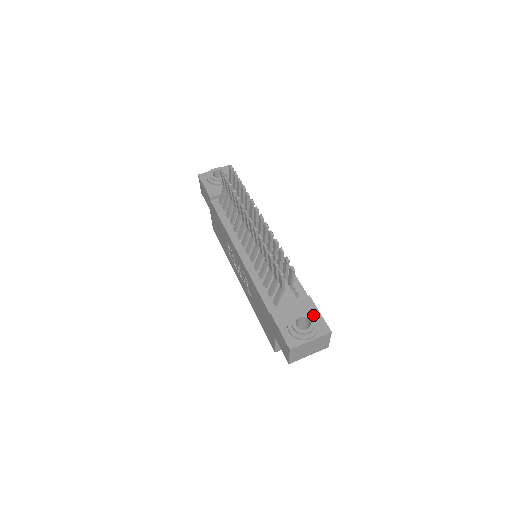
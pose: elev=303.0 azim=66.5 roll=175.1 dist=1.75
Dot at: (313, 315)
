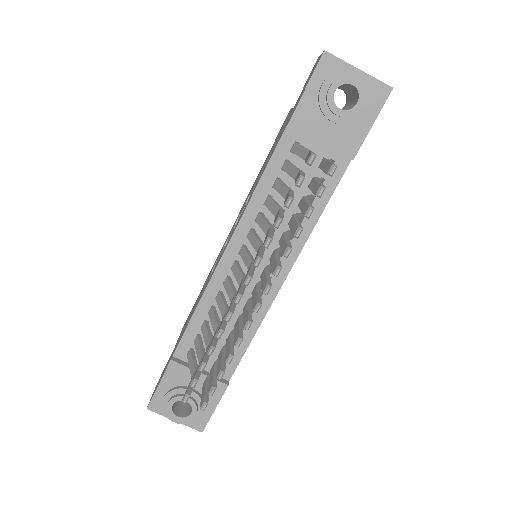
Dot at: occluded
